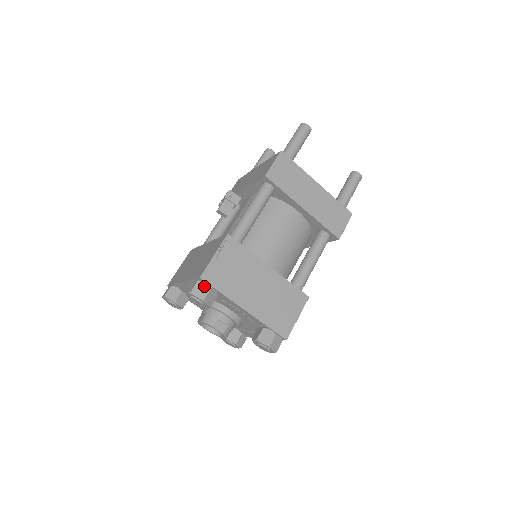
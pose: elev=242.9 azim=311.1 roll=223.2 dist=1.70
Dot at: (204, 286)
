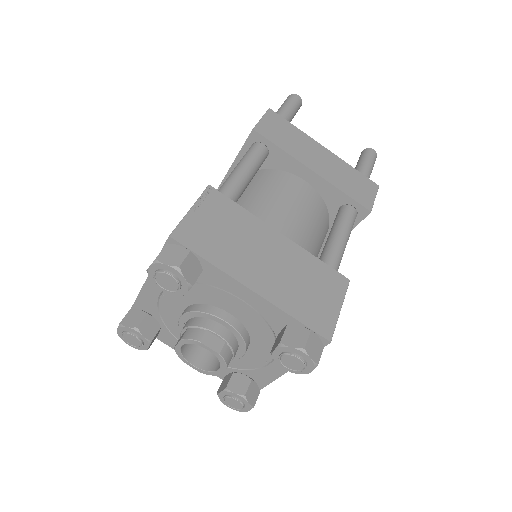
Dot at: (177, 250)
